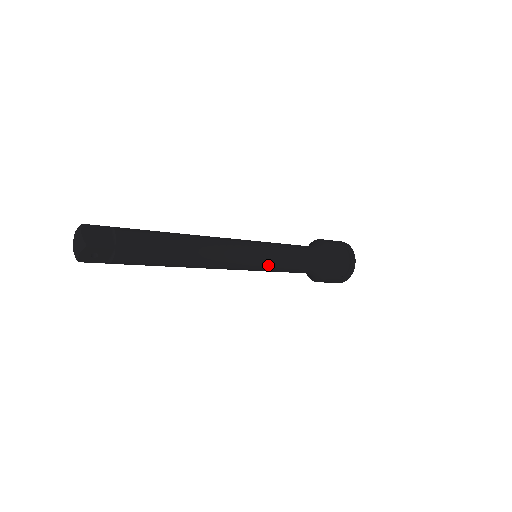
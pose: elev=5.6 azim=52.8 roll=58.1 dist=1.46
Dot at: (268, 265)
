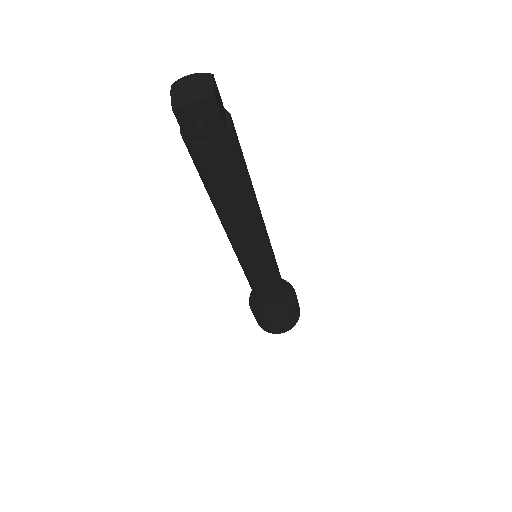
Dot at: (264, 273)
